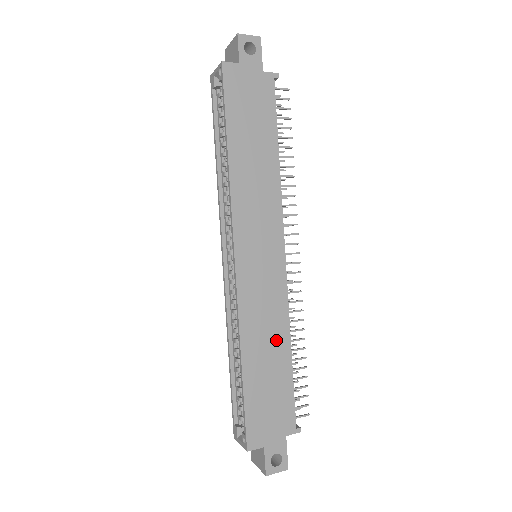
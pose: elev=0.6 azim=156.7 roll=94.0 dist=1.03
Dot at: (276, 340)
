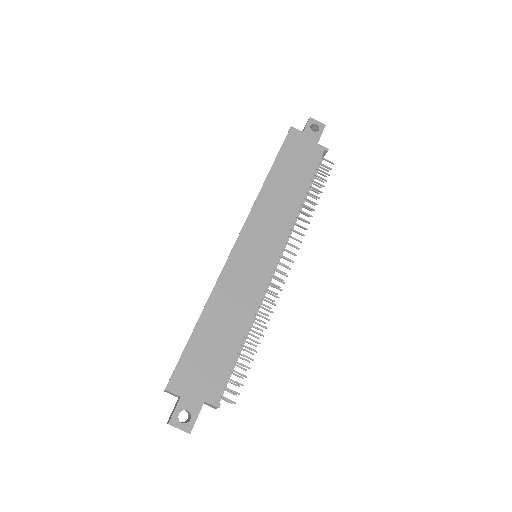
Dot at: (237, 317)
